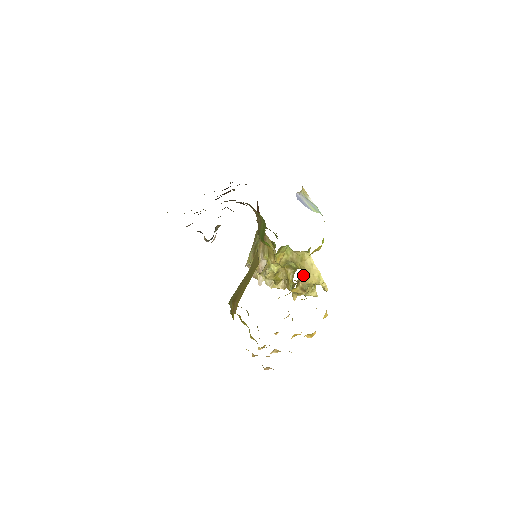
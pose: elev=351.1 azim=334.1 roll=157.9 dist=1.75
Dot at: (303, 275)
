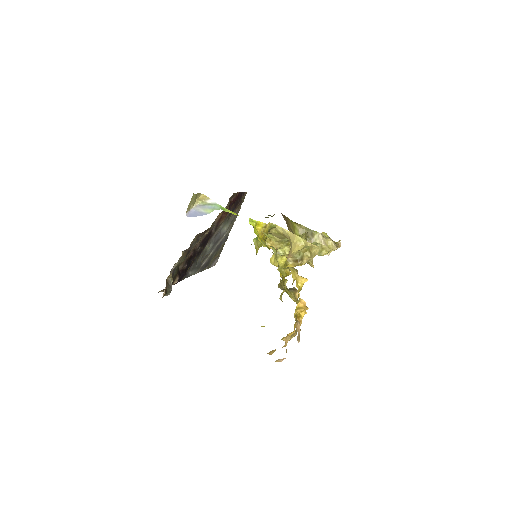
Dot at: occluded
